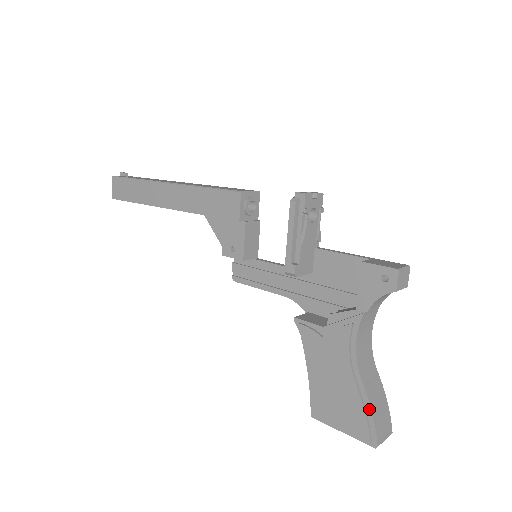
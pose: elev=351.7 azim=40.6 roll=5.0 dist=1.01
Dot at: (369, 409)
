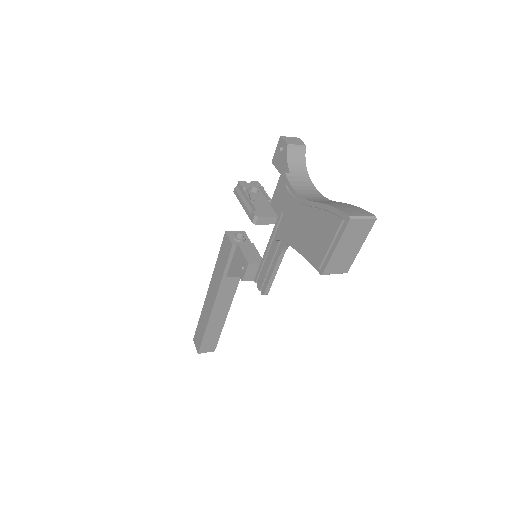
Dot at: (327, 207)
